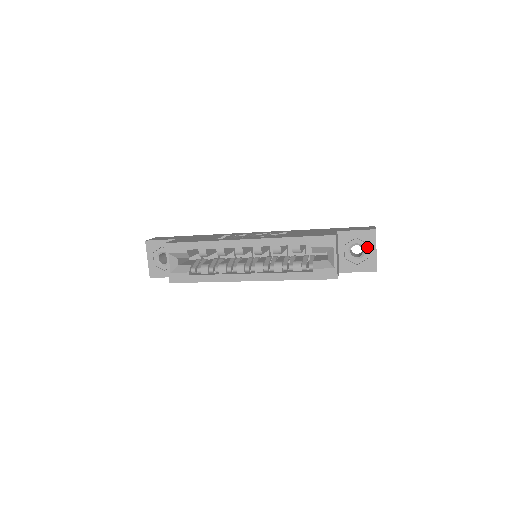
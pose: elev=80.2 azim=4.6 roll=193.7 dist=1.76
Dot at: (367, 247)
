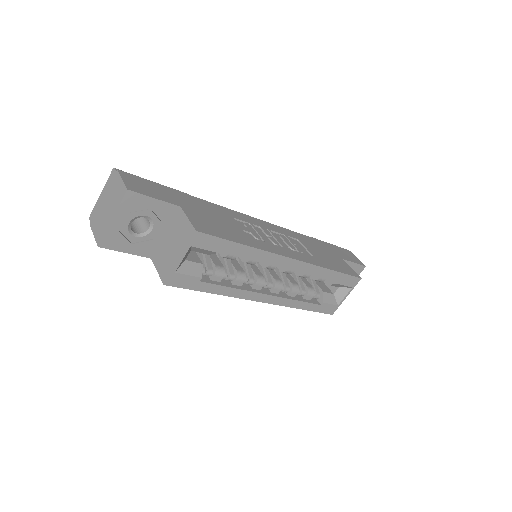
Dot at: occluded
